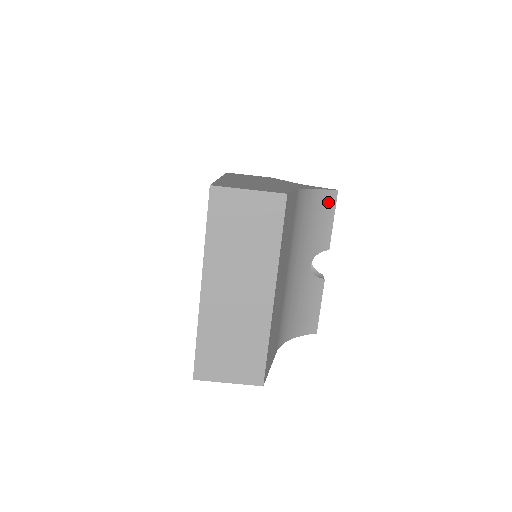
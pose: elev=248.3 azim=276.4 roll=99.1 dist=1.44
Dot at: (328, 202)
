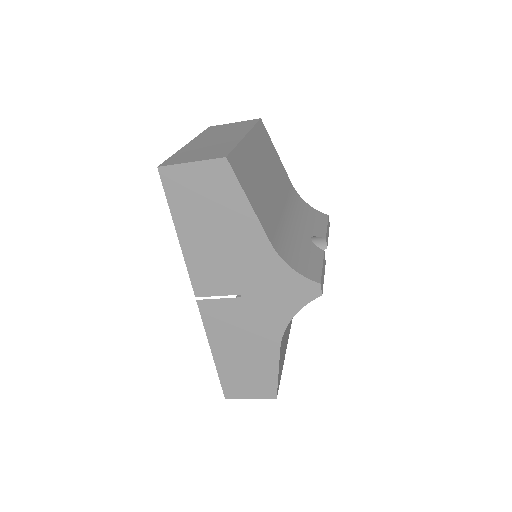
Dot at: occluded
